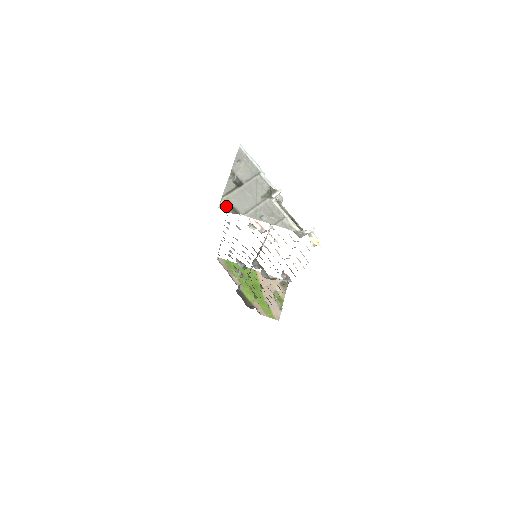
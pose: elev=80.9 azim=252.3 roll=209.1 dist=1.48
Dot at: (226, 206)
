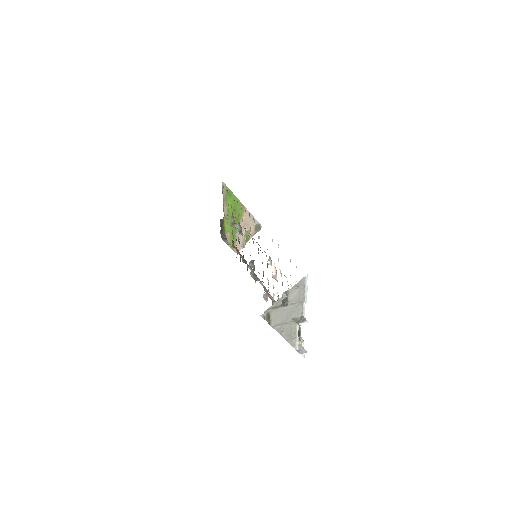
Dot at: (266, 314)
